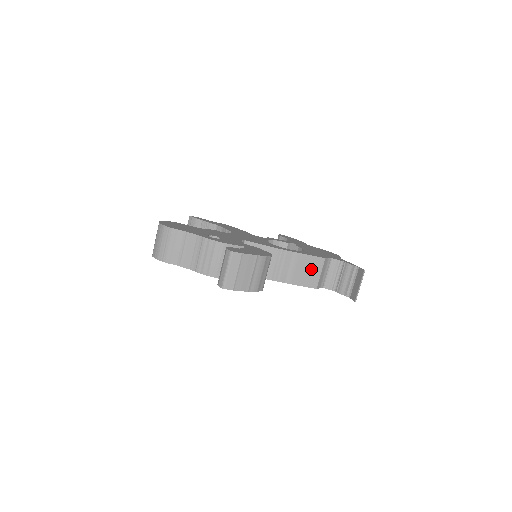
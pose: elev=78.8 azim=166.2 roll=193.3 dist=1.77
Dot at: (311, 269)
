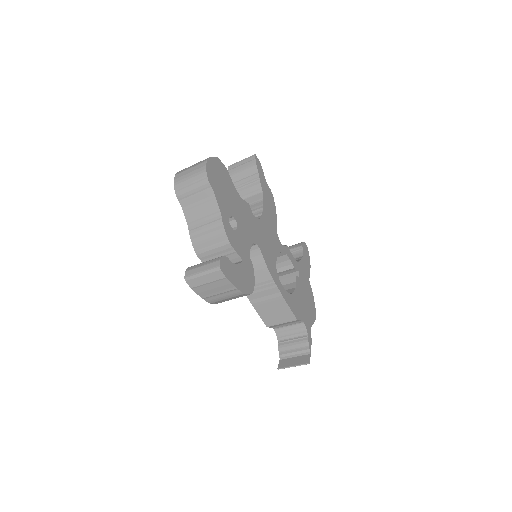
Dot at: (279, 314)
